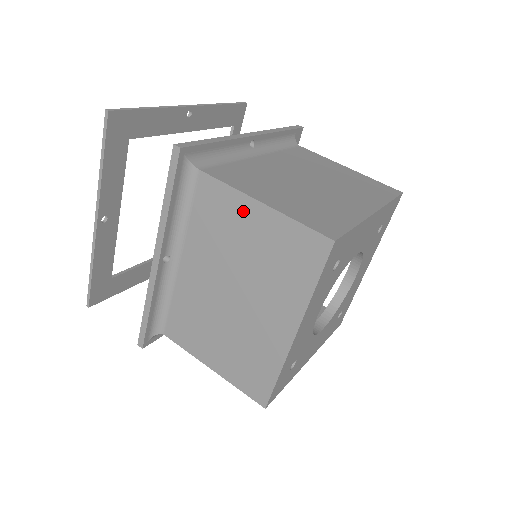
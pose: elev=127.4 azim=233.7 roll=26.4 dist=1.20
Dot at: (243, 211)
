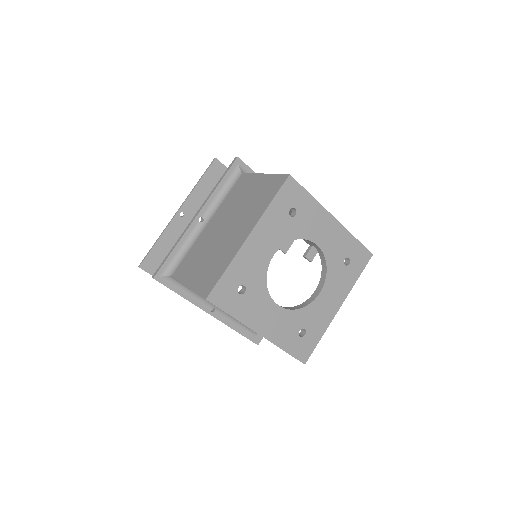
Dot at: (253, 182)
